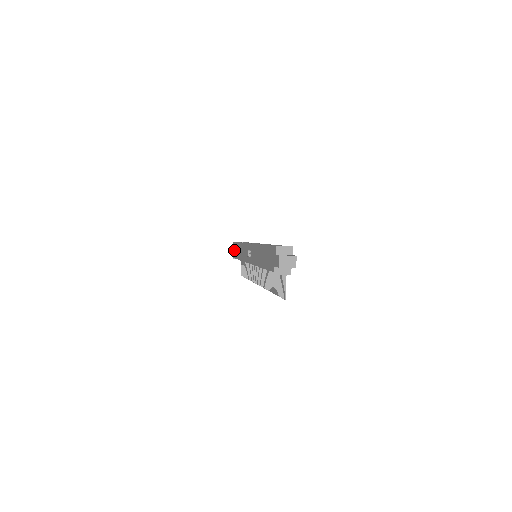
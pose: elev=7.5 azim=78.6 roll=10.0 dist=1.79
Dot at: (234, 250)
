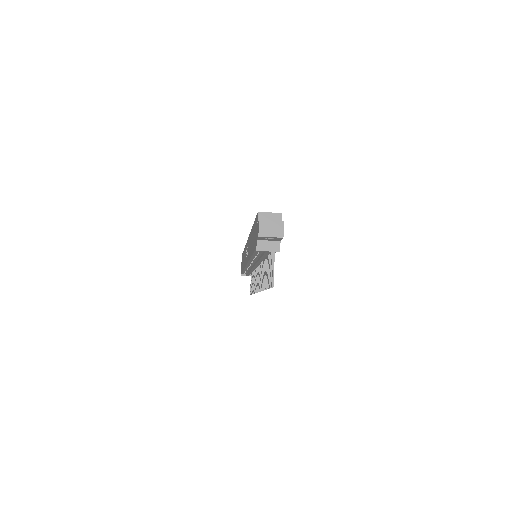
Dot at: occluded
